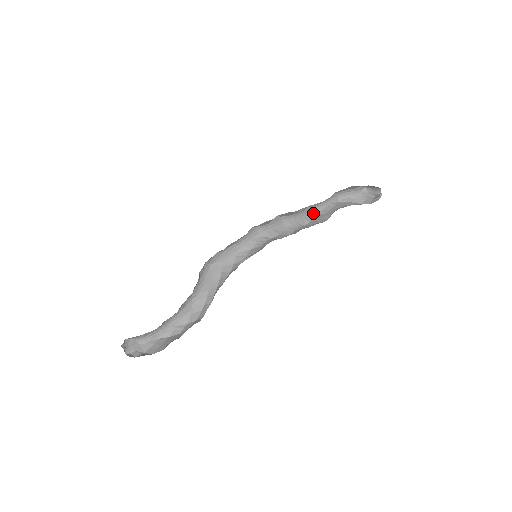
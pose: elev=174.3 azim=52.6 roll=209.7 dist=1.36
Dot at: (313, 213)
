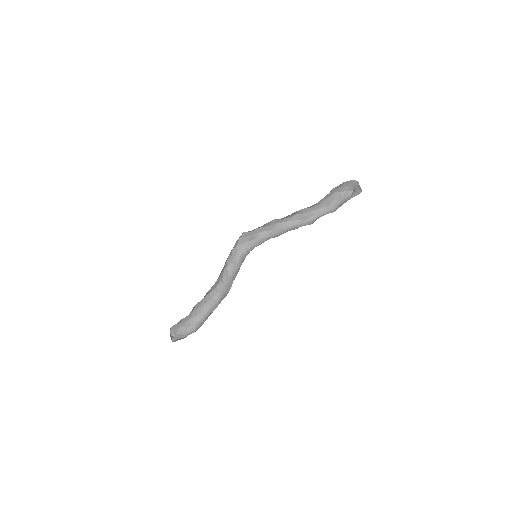
Dot at: (310, 224)
